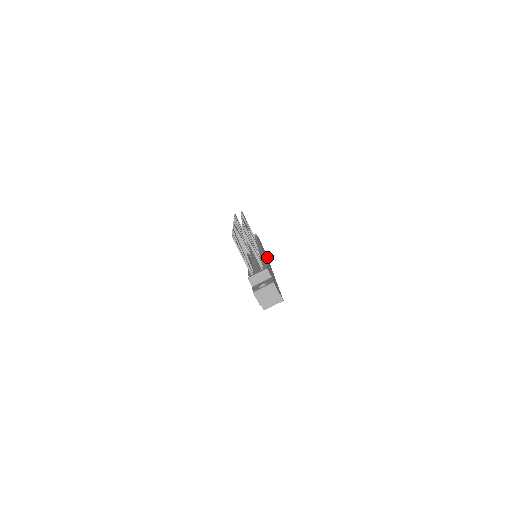
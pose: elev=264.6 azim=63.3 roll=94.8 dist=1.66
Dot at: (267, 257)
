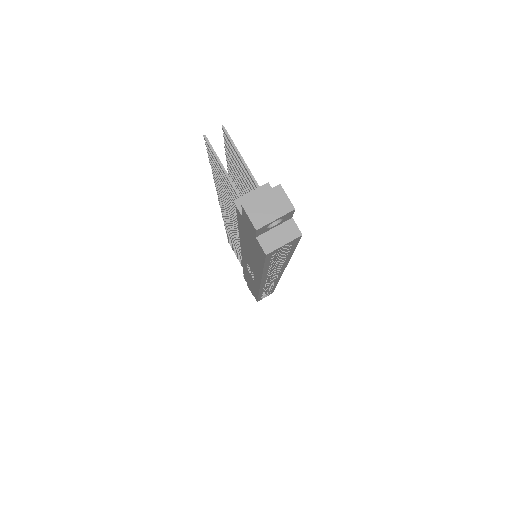
Dot at: occluded
